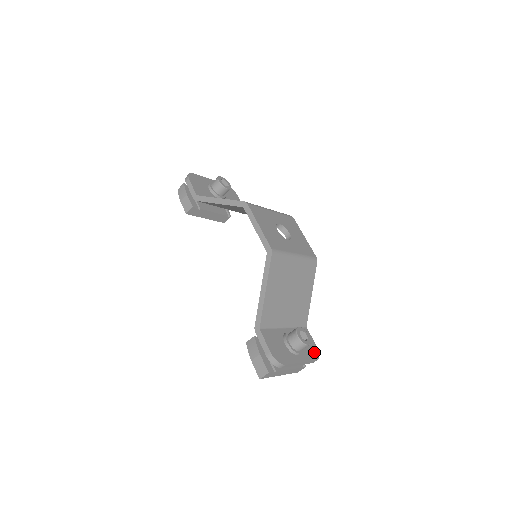
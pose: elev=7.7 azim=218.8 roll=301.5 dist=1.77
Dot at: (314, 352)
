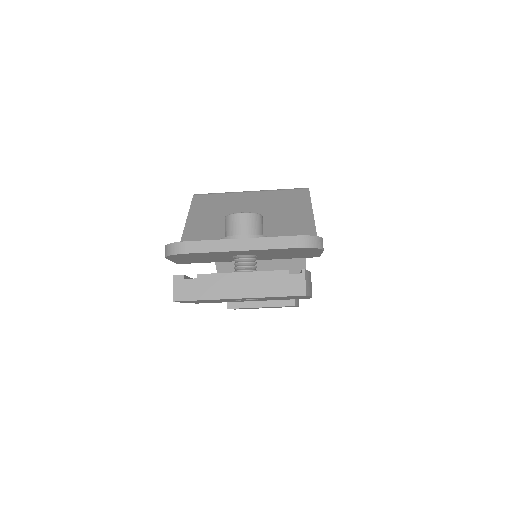
Dot at: occluded
